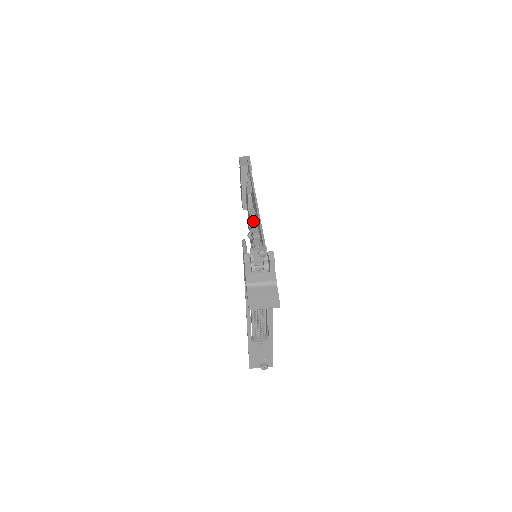
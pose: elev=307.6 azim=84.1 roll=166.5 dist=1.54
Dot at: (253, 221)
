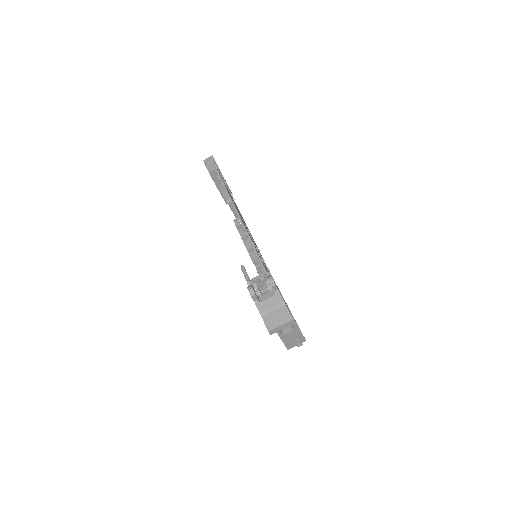
Dot at: (242, 234)
